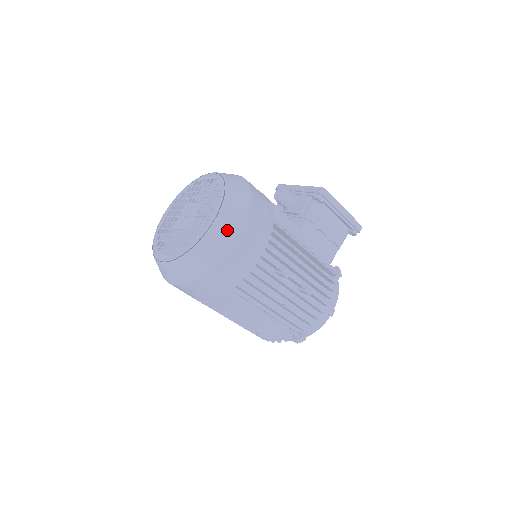
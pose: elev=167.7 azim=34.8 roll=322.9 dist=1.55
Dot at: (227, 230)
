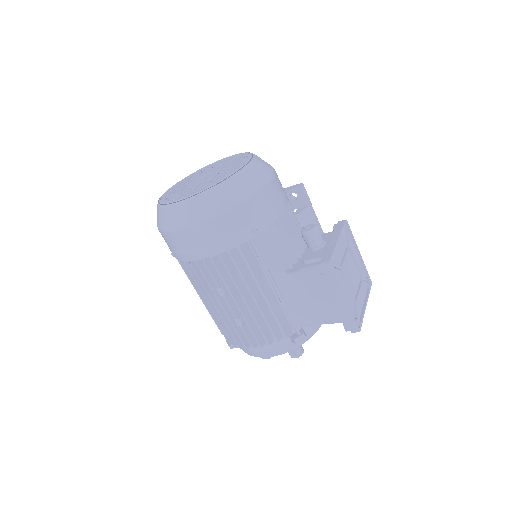
Dot at: (183, 216)
